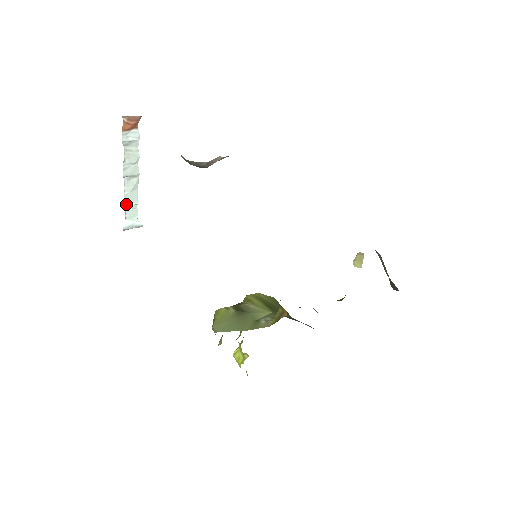
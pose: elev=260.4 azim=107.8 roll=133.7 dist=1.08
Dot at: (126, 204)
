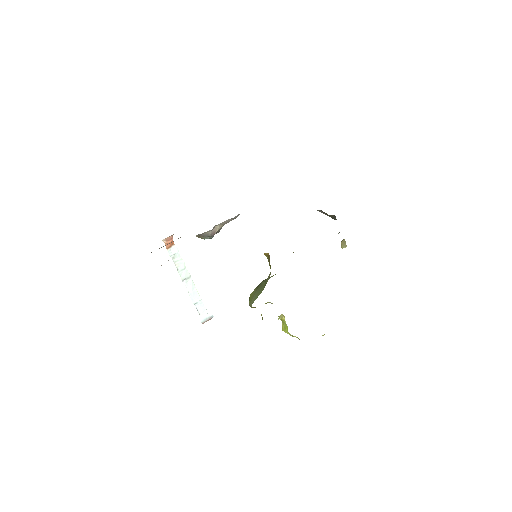
Dot at: (194, 302)
